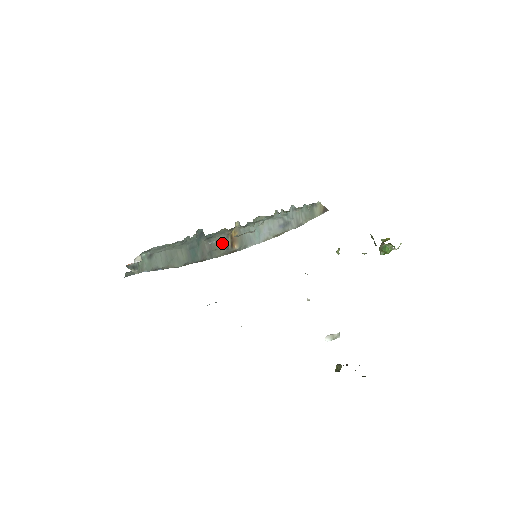
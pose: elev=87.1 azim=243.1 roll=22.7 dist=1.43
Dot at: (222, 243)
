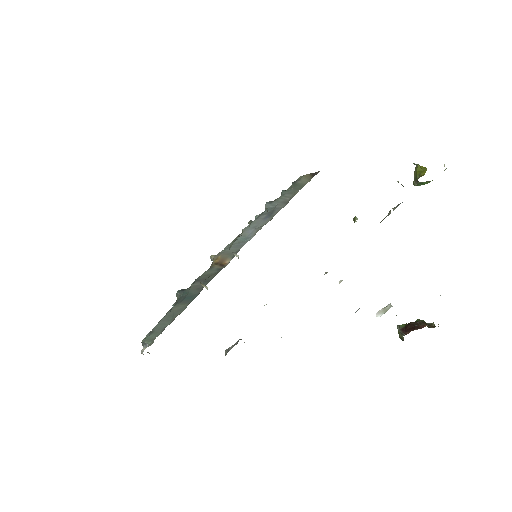
Dot at: (210, 272)
